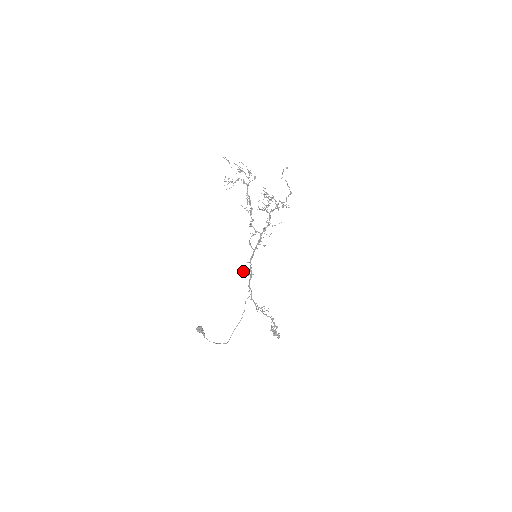
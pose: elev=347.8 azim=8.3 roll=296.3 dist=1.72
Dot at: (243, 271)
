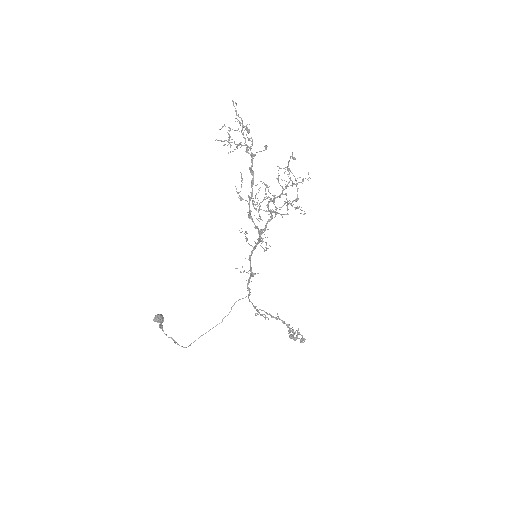
Dot at: (236, 268)
